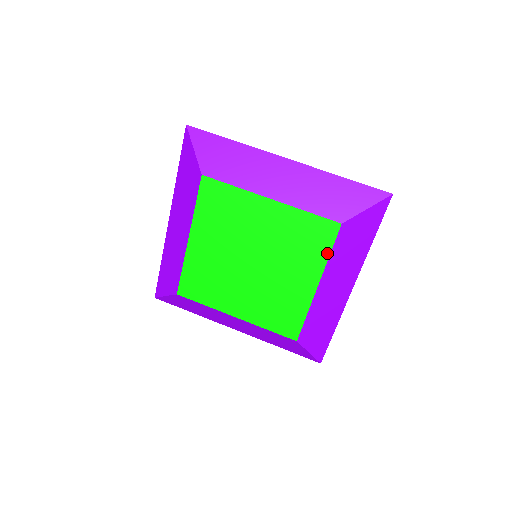
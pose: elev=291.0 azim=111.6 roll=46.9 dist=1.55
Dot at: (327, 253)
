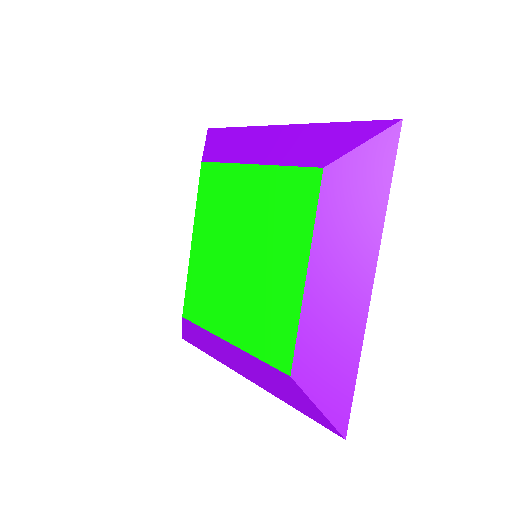
Dot at: (312, 218)
